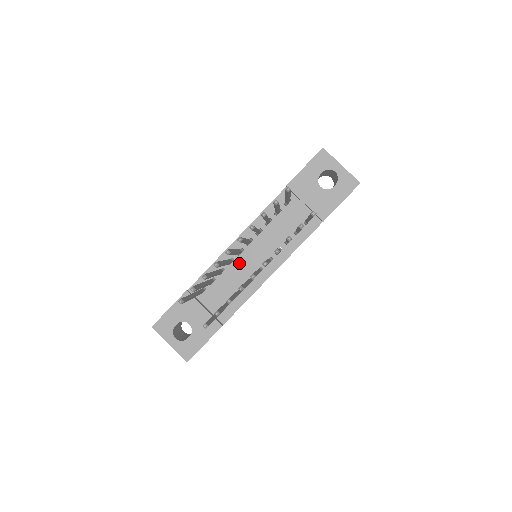
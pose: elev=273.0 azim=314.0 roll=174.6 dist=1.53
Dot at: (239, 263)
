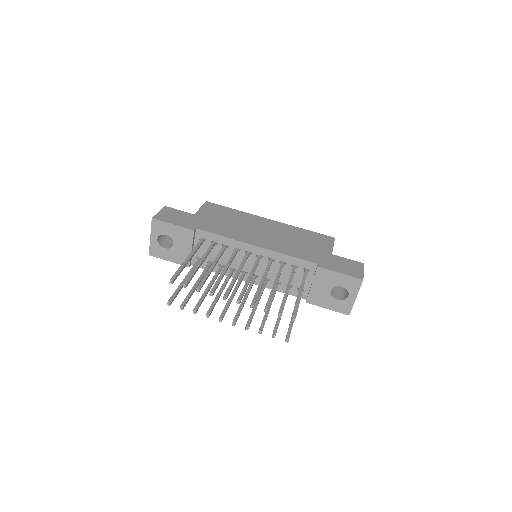
Dot at: (240, 256)
